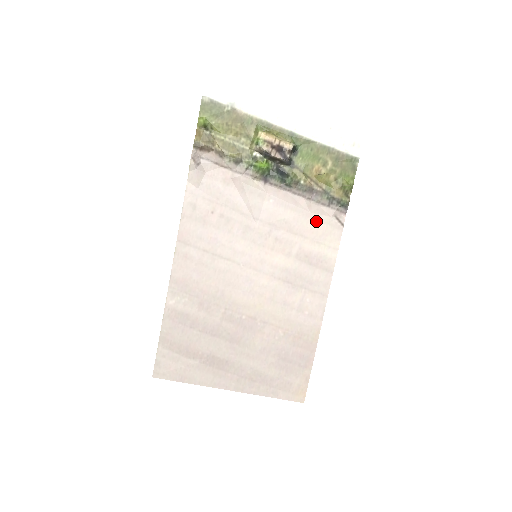
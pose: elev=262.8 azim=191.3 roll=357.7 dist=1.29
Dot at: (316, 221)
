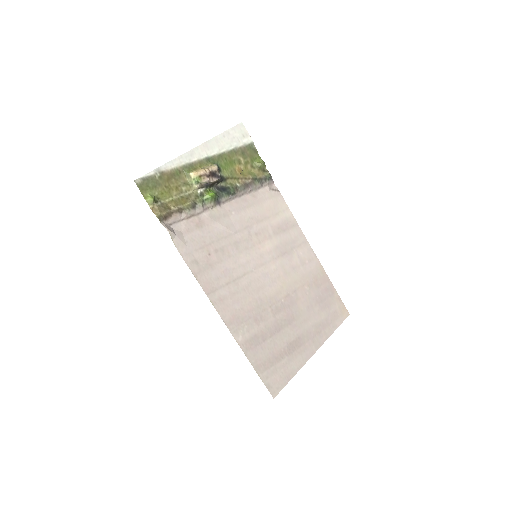
Dot at: (265, 202)
